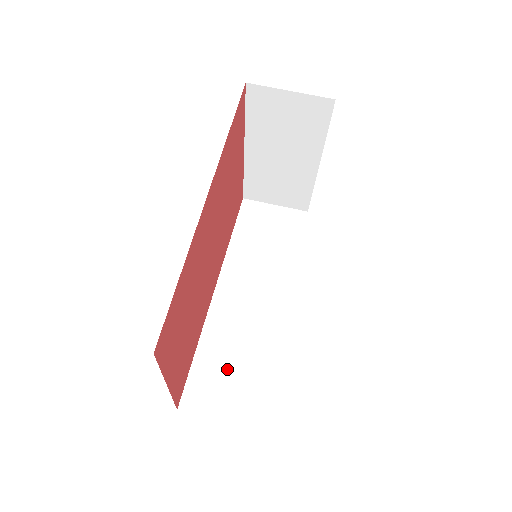
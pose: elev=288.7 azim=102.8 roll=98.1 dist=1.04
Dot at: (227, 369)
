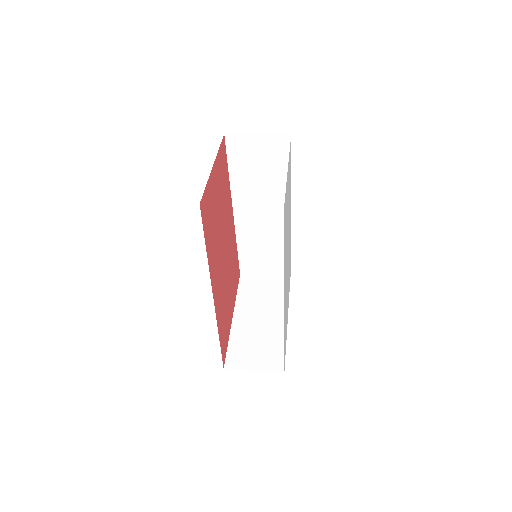
Dot at: occluded
